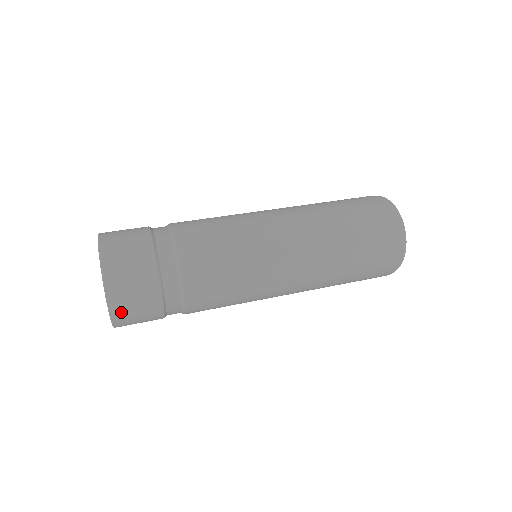
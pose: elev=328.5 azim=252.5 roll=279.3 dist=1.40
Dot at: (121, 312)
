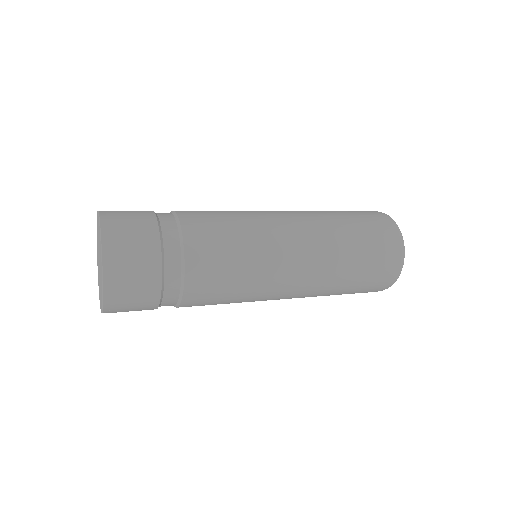
Dot at: (115, 309)
